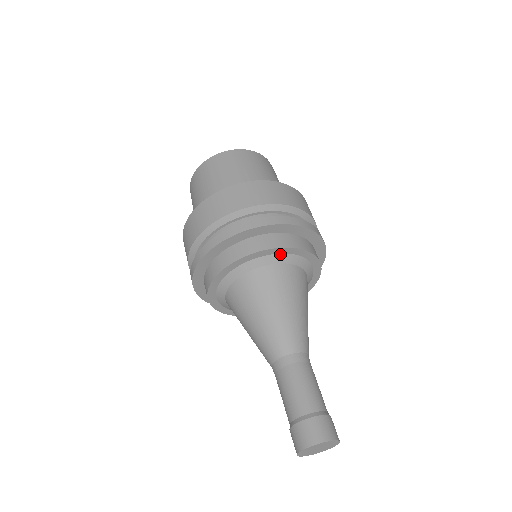
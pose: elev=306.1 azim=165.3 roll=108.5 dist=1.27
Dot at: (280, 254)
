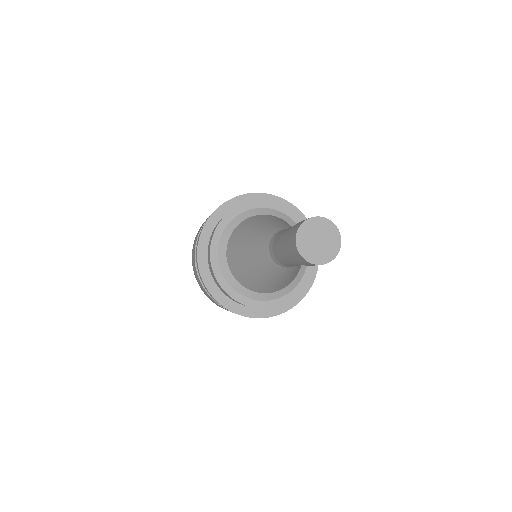
Dot at: (258, 209)
